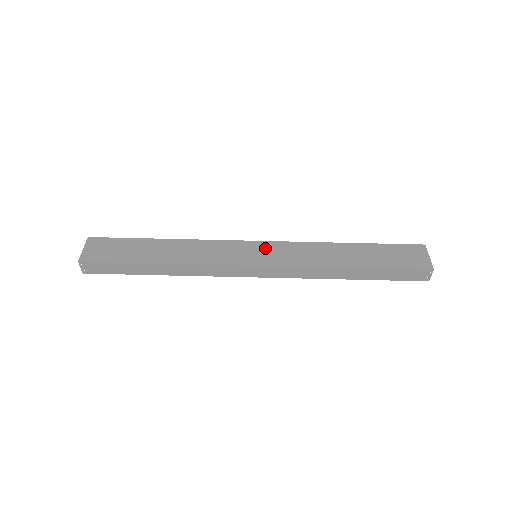
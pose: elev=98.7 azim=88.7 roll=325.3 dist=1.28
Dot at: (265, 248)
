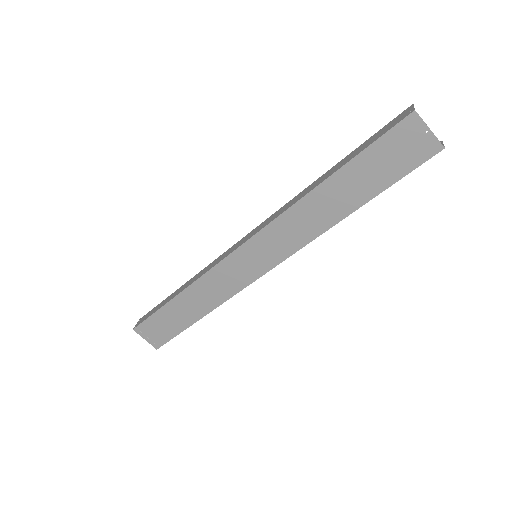
Dot at: (256, 248)
